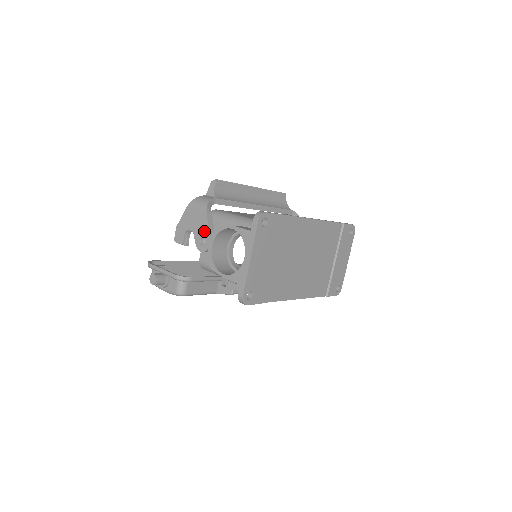
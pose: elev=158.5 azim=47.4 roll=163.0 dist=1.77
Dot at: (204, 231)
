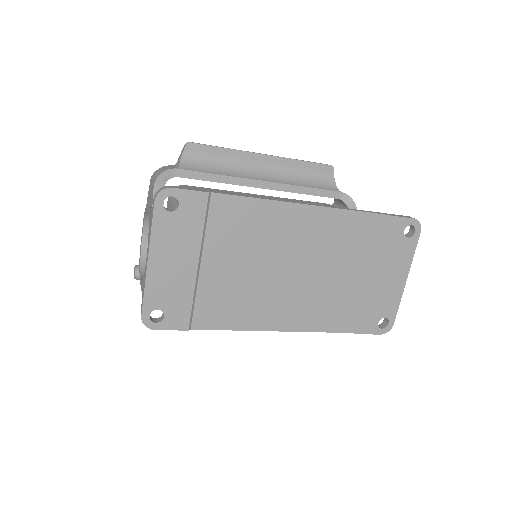
Dot at: occluded
